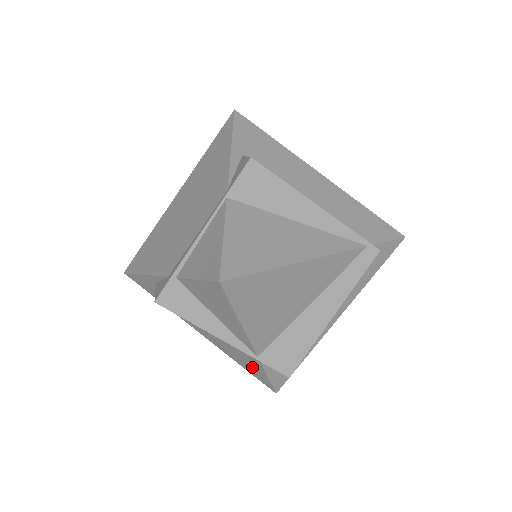
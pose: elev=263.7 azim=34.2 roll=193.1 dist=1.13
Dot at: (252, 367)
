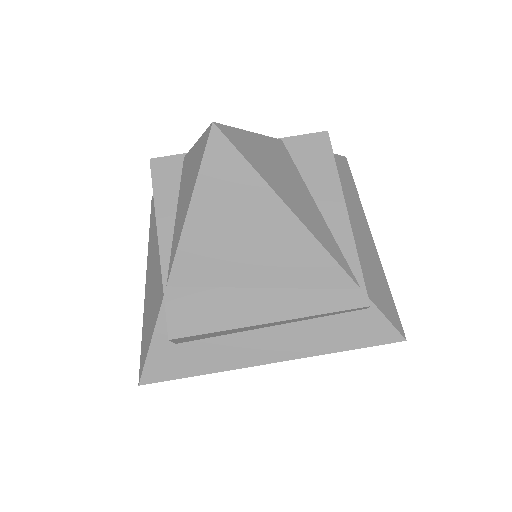
Dot at: (150, 324)
